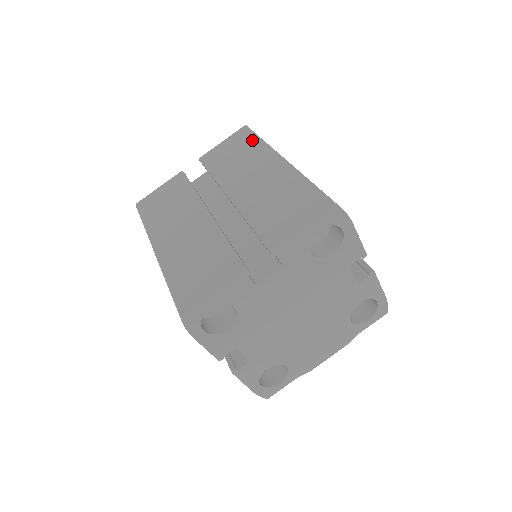
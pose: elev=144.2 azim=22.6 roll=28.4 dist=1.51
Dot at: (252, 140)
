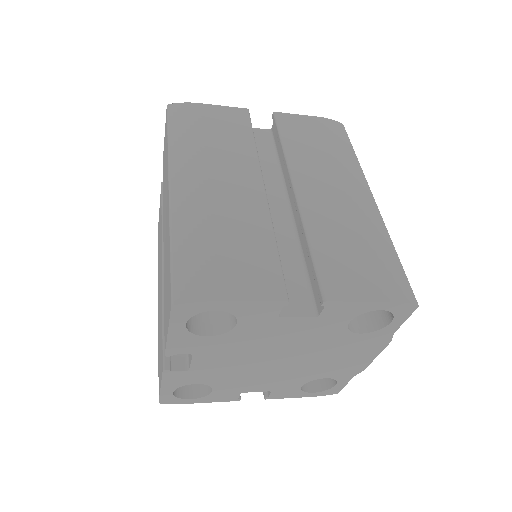
Dot at: (166, 140)
